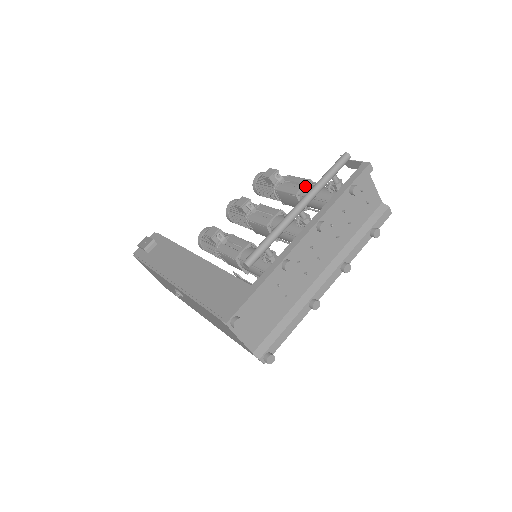
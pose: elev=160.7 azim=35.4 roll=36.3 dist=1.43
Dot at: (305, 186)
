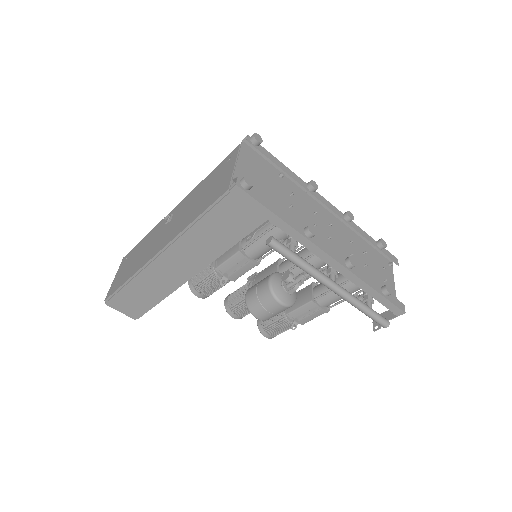
Dot at: occluded
